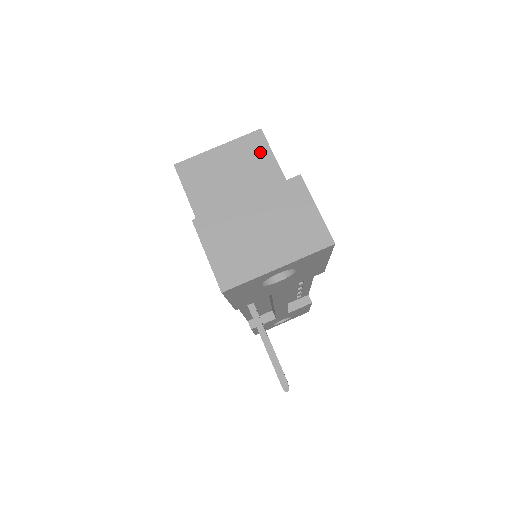
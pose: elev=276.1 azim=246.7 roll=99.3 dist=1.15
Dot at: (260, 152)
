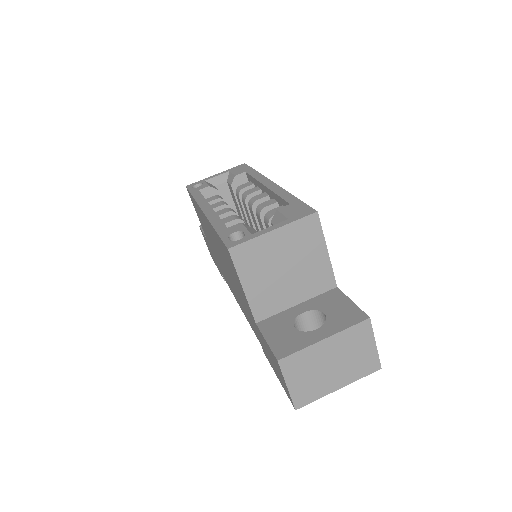
Dot at: (313, 237)
